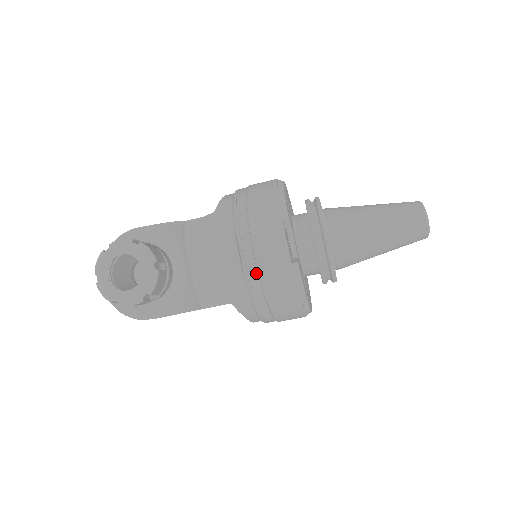
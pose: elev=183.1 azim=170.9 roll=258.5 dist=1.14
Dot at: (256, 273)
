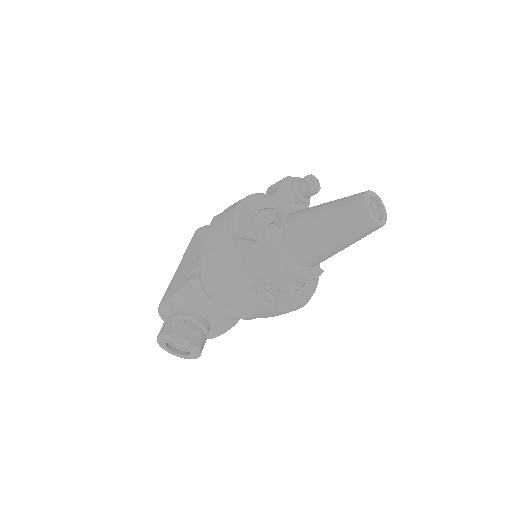
Dot at: (256, 314)
